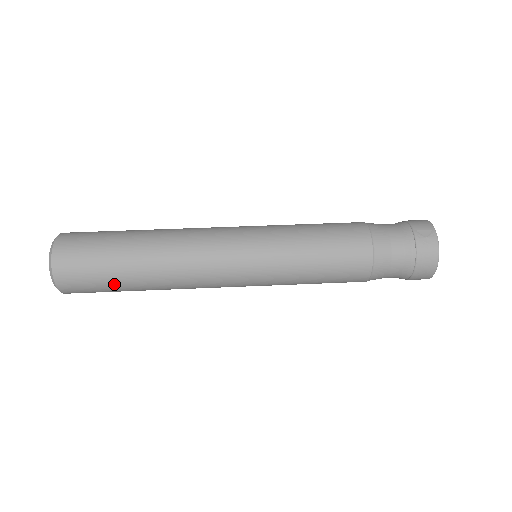
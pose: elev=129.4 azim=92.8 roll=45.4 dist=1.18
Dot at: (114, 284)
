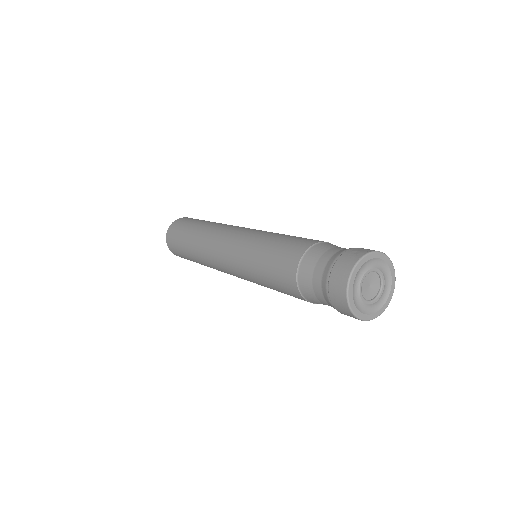
Dot at: (182, 241)
